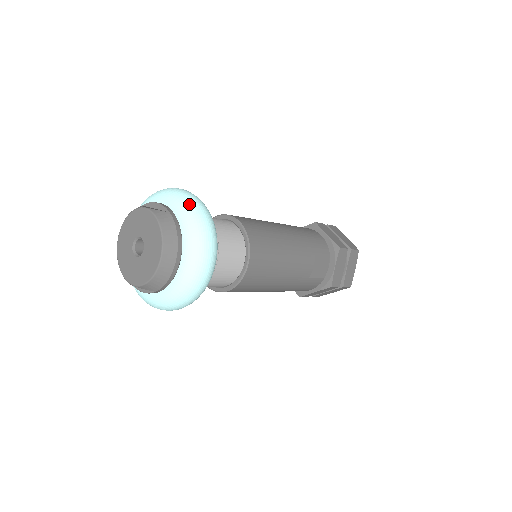
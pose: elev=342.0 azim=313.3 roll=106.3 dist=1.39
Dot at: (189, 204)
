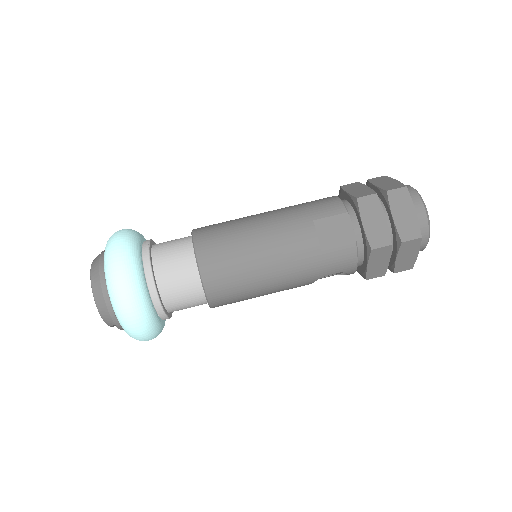
Dot at: (109, 239)
